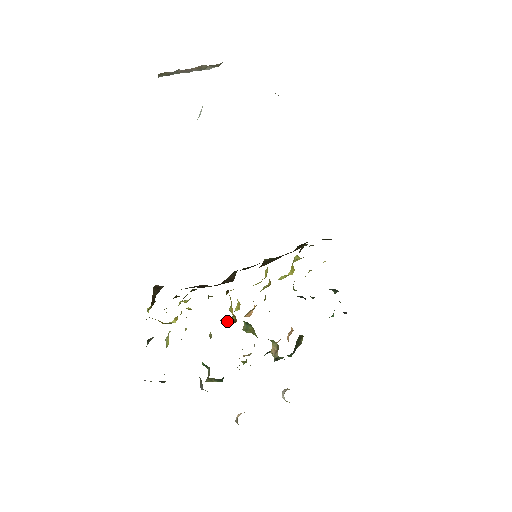
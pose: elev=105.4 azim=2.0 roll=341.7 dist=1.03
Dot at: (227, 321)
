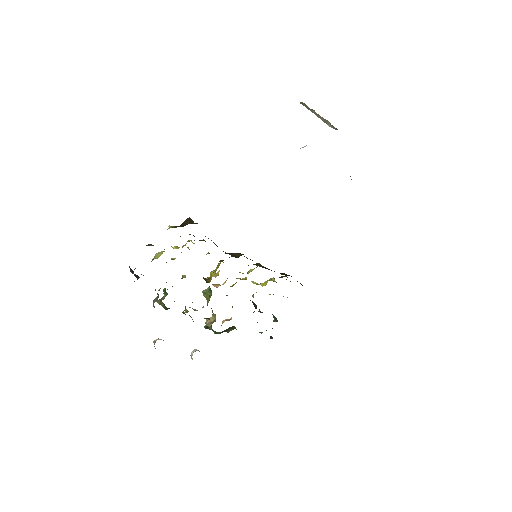
Dot at: (203, 277)
